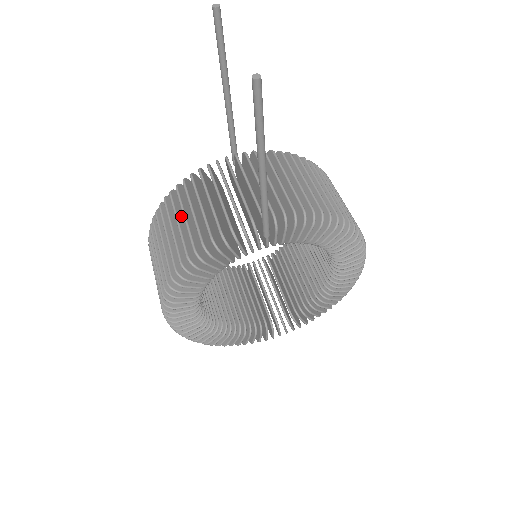
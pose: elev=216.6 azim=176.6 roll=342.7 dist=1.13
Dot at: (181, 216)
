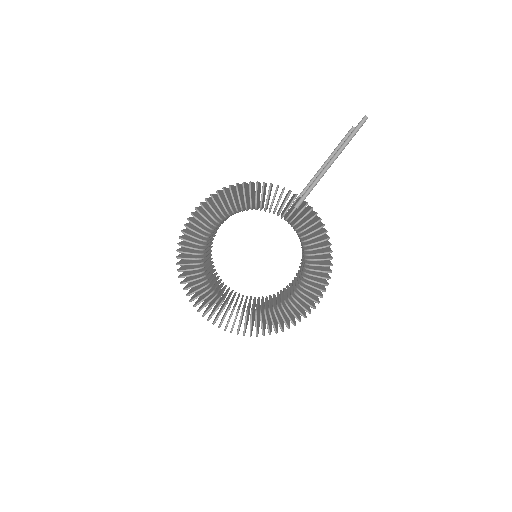
Dot at: occluded
